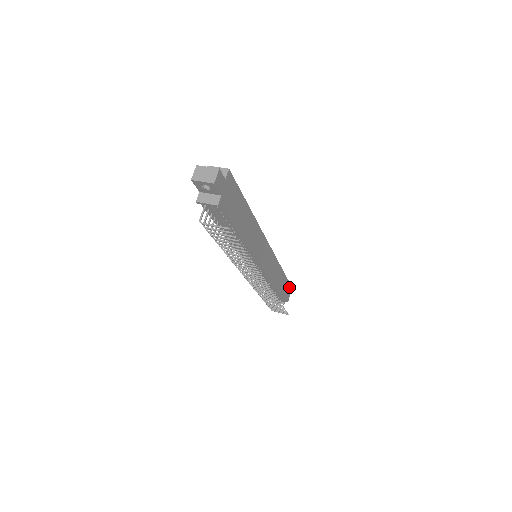
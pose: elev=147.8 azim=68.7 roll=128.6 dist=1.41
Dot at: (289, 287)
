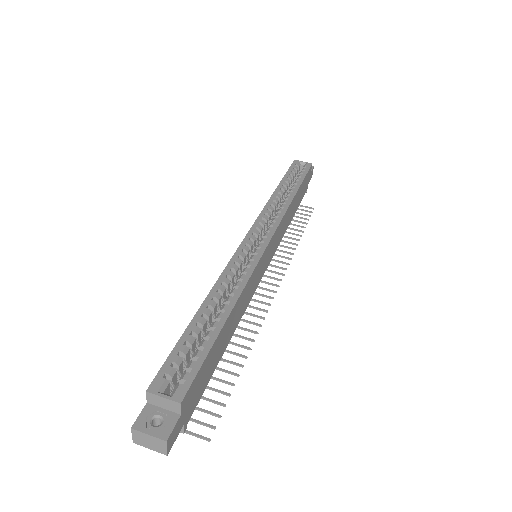
Dot at: (311, 168)
